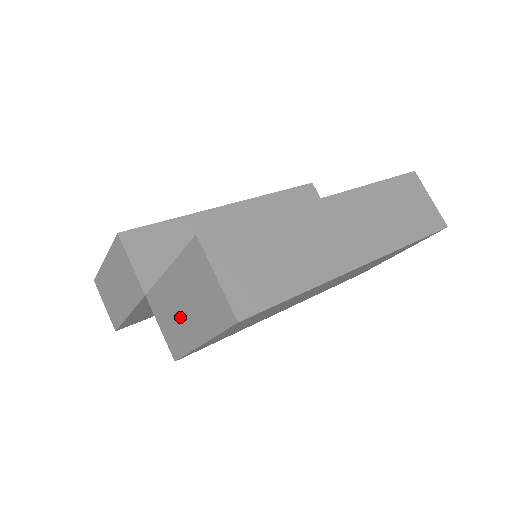
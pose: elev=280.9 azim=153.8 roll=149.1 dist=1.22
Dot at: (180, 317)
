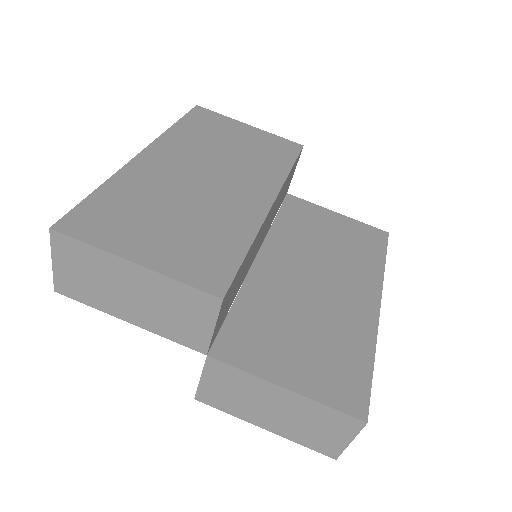
Dot at: (257, 406)
